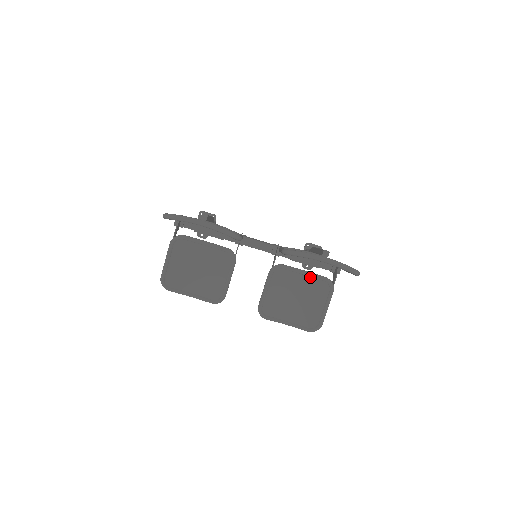
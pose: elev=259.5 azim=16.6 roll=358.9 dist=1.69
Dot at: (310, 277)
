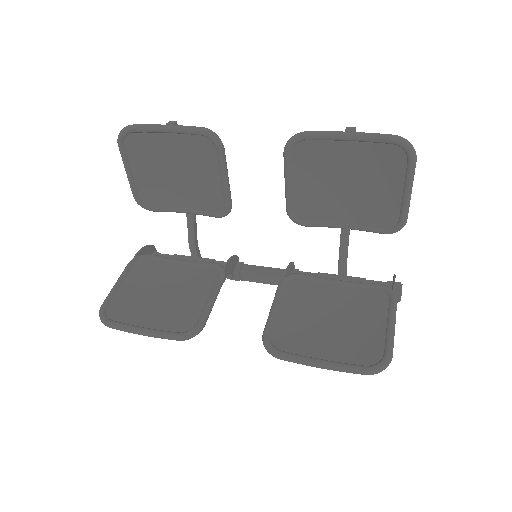
Dot at: (350, 287)
